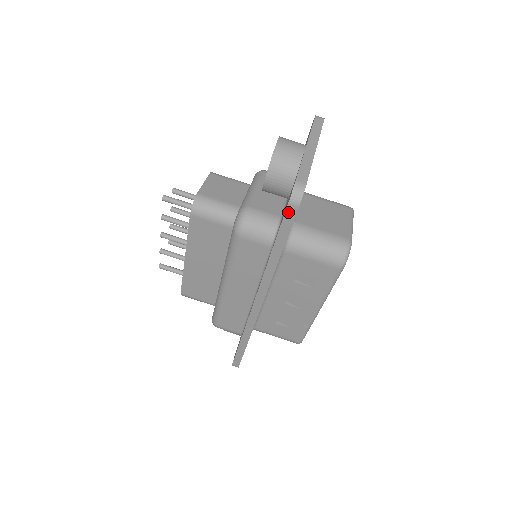
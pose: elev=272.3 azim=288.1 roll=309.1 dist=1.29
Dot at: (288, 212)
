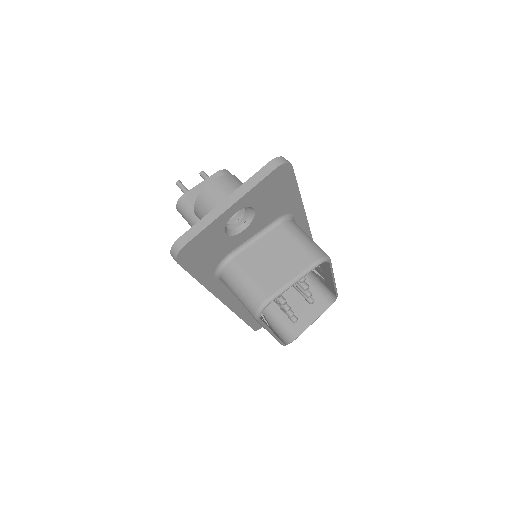
Dot at: occluded
